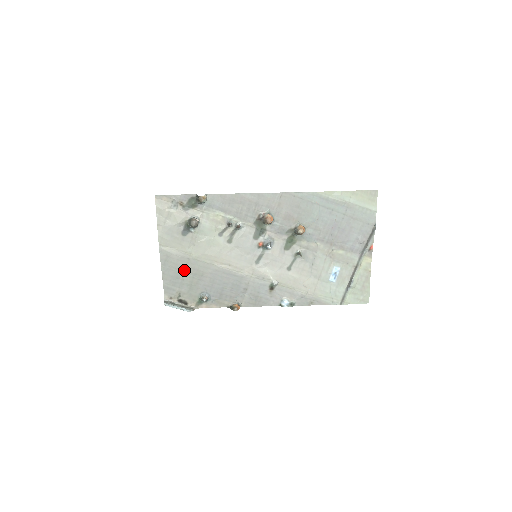
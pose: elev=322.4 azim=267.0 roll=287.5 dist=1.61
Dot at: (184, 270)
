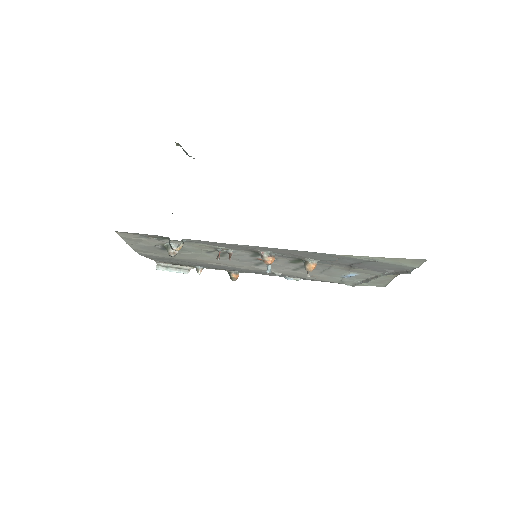
Dot at: occluded
